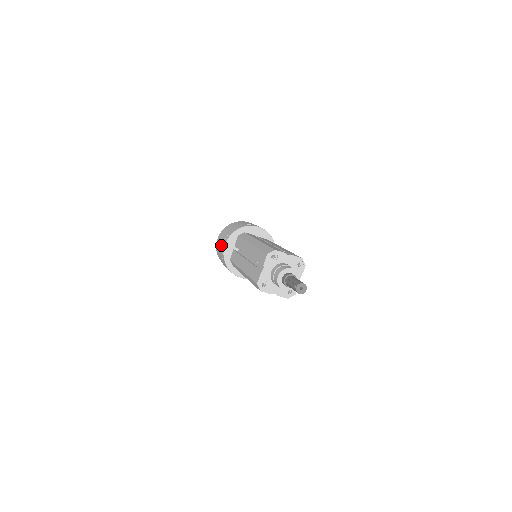
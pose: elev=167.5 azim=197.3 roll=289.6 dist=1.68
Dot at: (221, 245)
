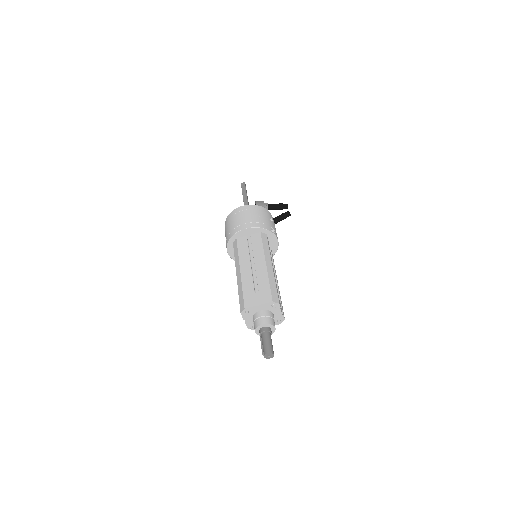
Dot at: occluded
